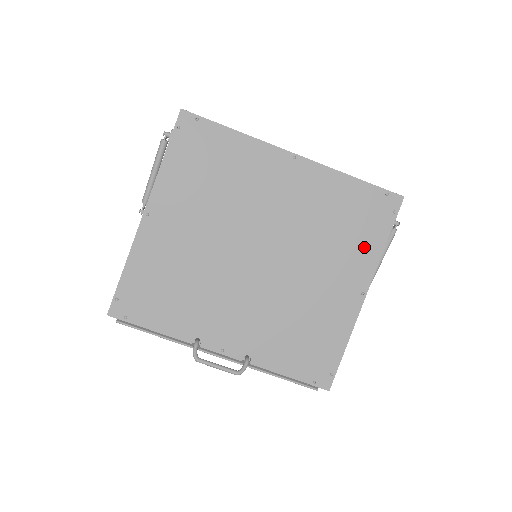
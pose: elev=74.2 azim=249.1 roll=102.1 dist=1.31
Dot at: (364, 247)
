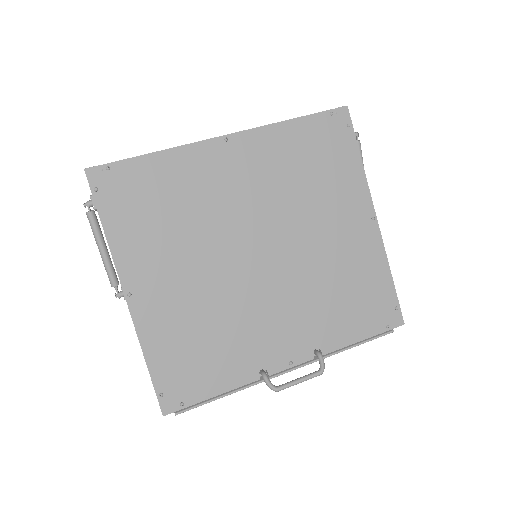
Dot at: (345, 176)
